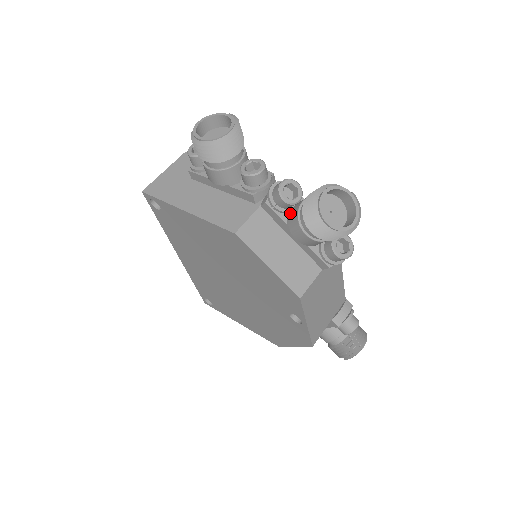
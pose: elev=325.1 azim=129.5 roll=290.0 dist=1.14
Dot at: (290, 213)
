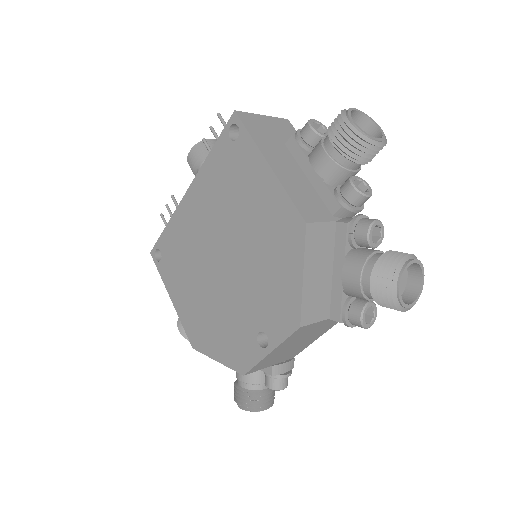
Dot at: (356, 250)
